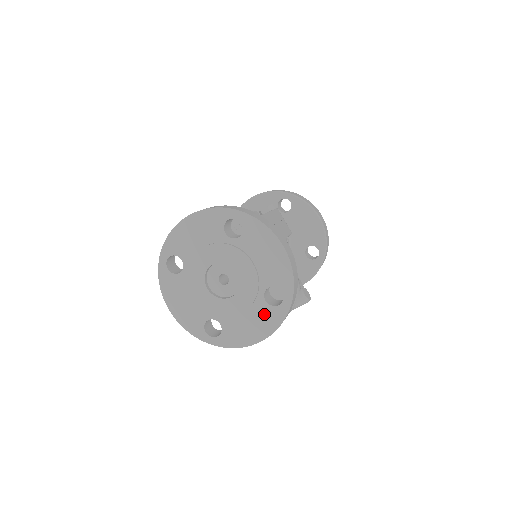
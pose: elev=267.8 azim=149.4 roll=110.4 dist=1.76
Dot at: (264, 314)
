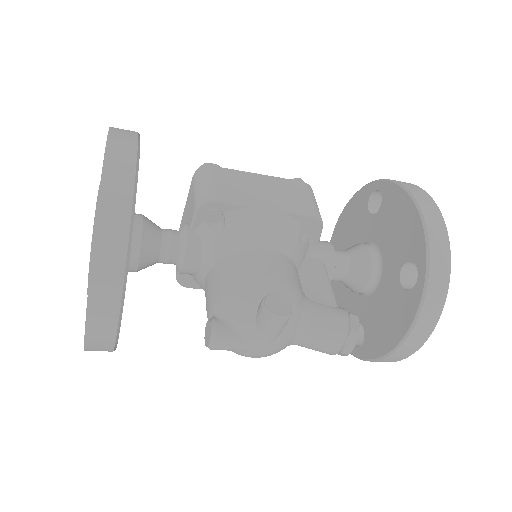
Dot at: occluded
